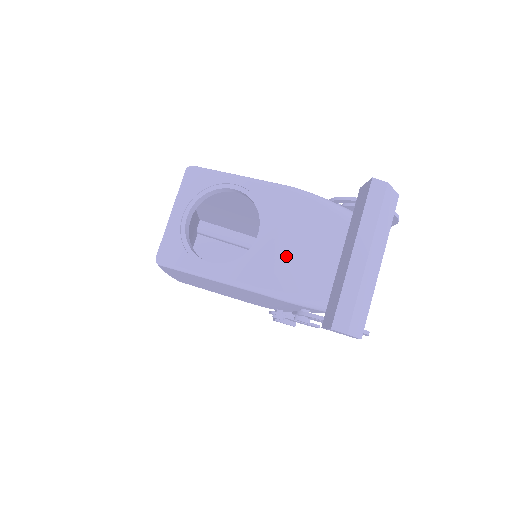
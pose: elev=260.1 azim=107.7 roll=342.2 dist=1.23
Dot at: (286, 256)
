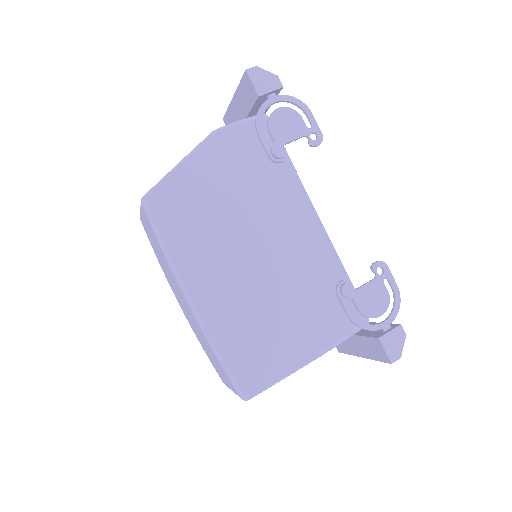
Dot at: occluded
